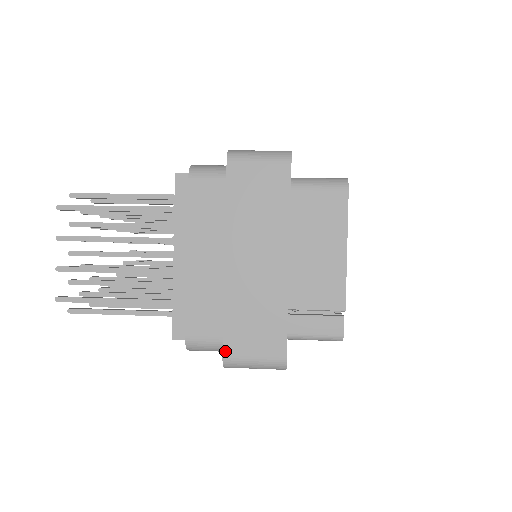
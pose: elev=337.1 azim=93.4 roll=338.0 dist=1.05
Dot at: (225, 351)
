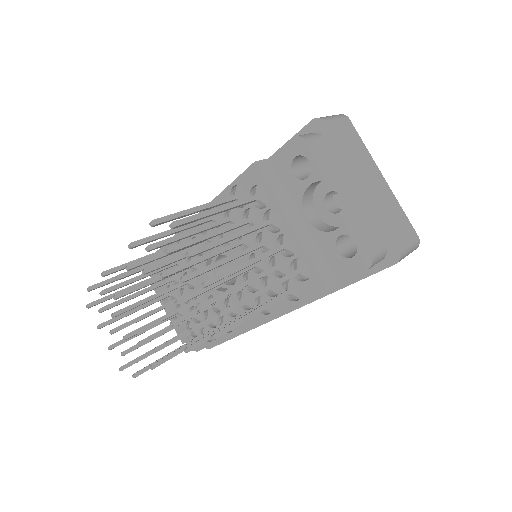
Dot at: (398, 246)
